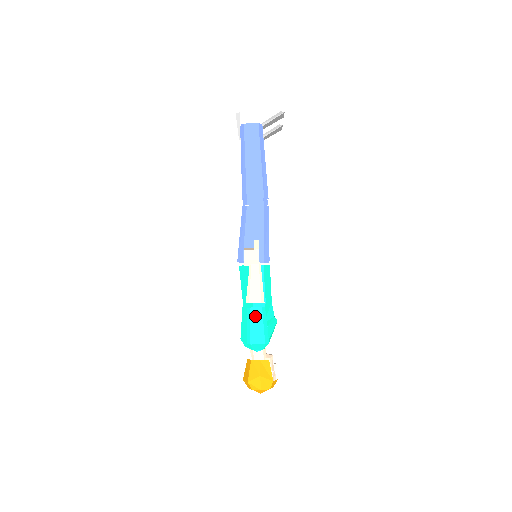
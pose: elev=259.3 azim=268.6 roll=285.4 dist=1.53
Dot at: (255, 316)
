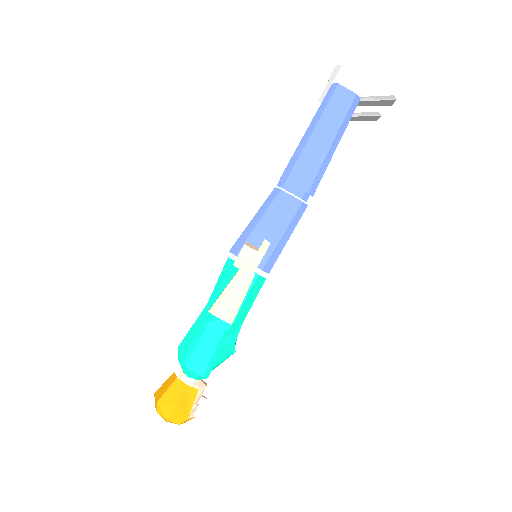
Dot at: (210, 335)
